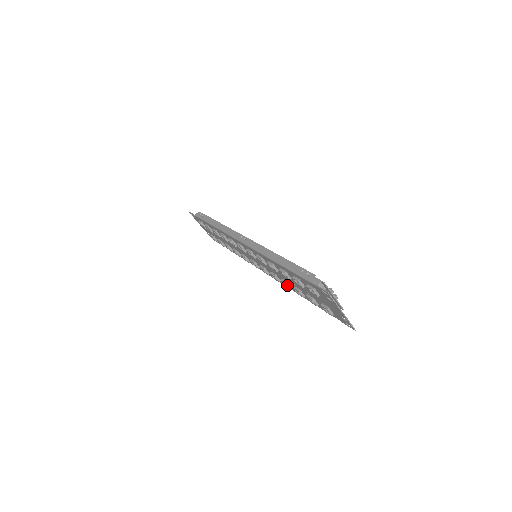
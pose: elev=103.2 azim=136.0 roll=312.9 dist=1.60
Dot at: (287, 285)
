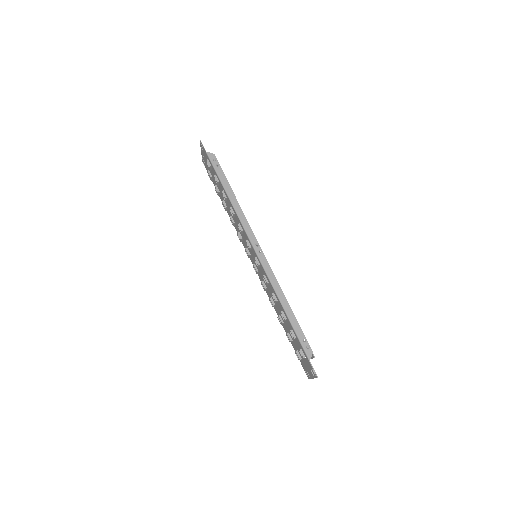
Dot at: (273, 306)
